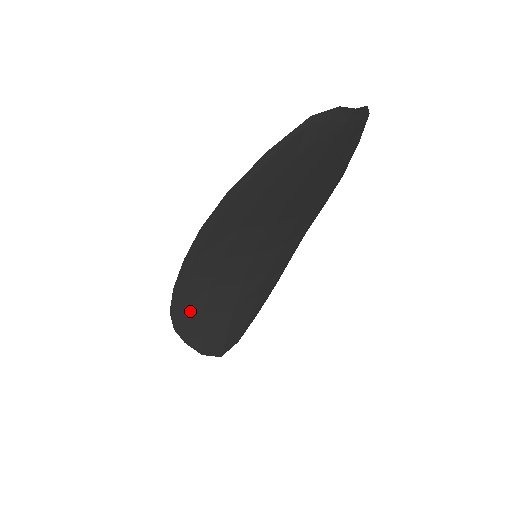
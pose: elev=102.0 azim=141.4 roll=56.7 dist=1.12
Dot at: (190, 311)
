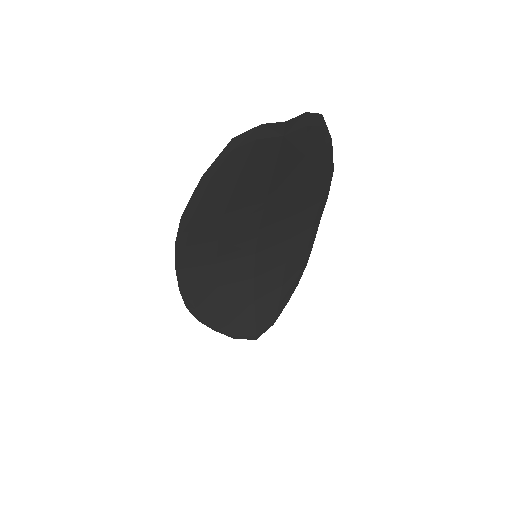
Dot at: (206, 306)
